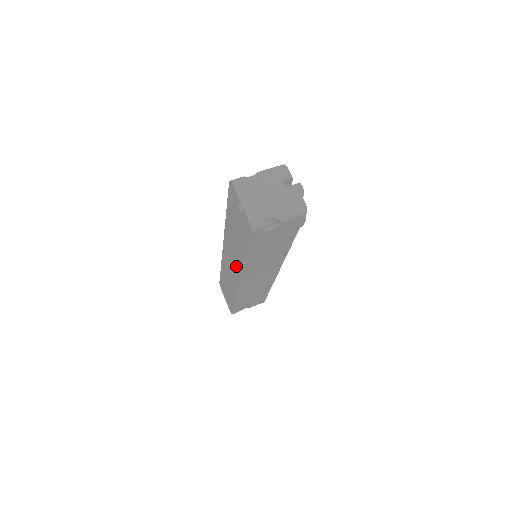
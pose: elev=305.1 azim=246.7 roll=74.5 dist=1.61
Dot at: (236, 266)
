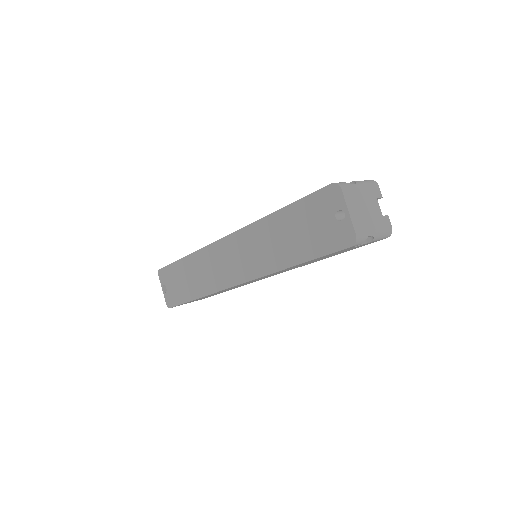
Dot at: (251, 266)
